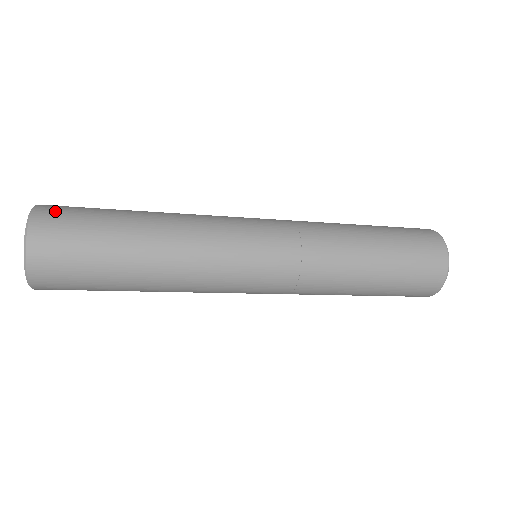
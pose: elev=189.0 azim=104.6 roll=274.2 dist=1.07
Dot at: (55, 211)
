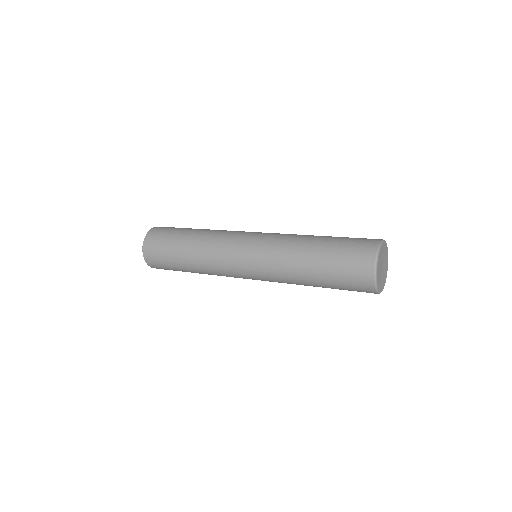
Dot at: (153, 237)
